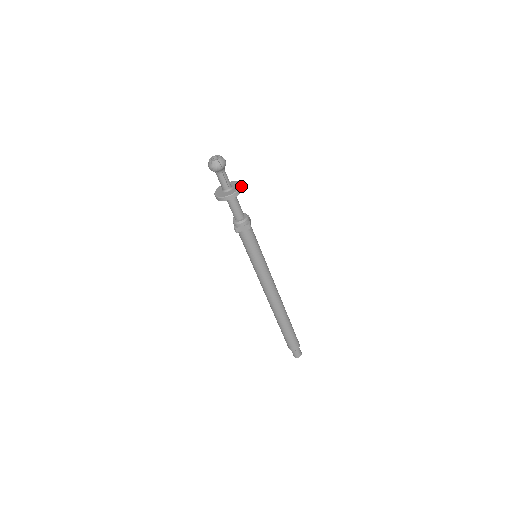
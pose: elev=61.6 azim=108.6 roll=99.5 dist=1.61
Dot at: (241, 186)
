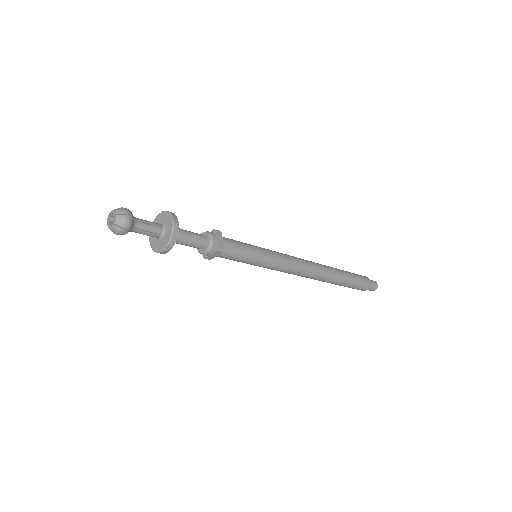
Dot at: (174, 225)
